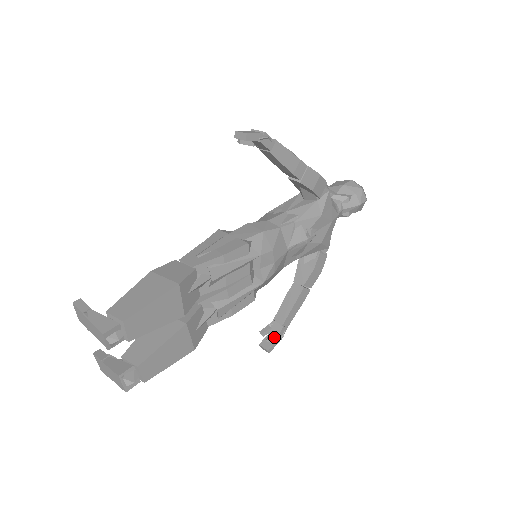
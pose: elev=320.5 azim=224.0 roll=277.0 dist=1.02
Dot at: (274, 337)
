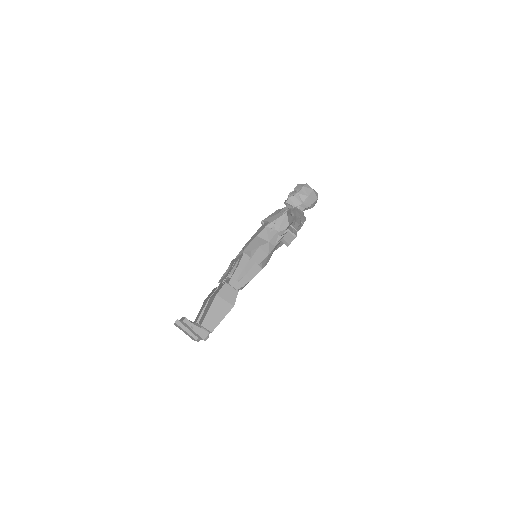
Dot at: occluded
